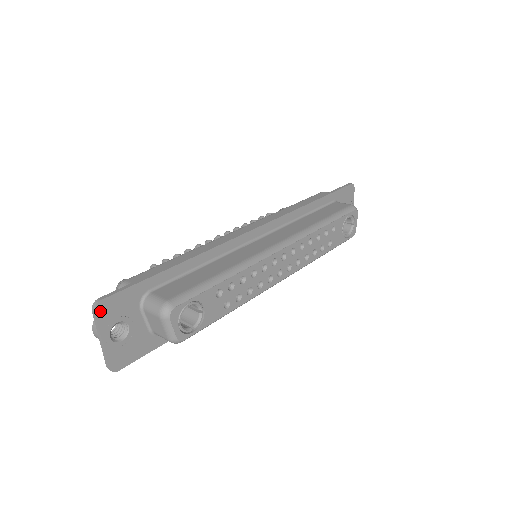
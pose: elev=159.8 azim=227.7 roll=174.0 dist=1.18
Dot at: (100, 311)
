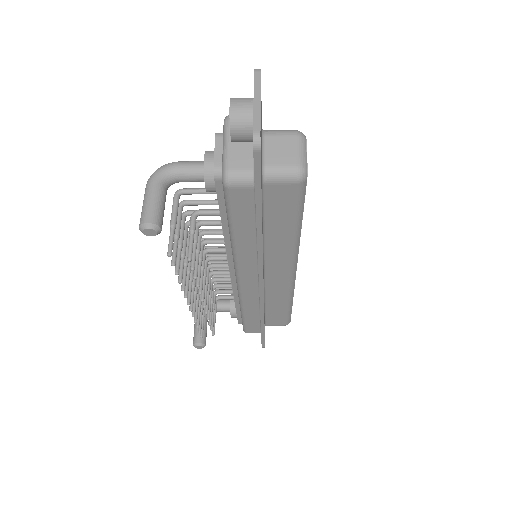
Dot at: (260, 78)
